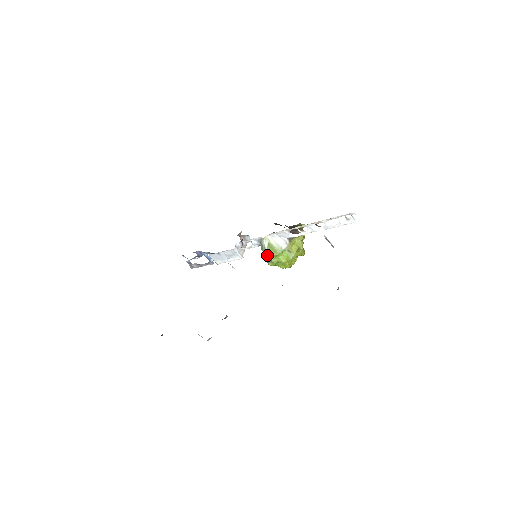
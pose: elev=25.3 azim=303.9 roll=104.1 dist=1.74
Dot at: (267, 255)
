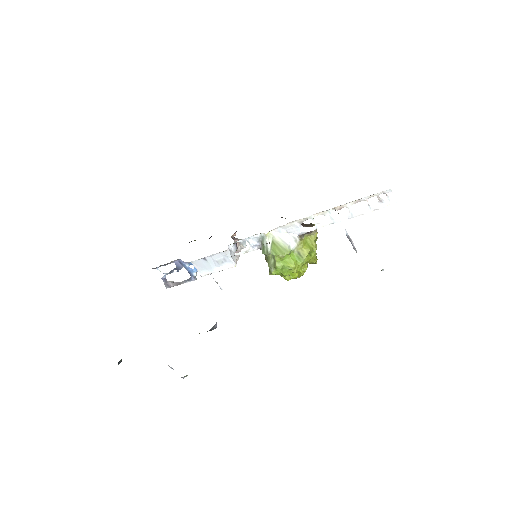
Dot at: (269, 259)
